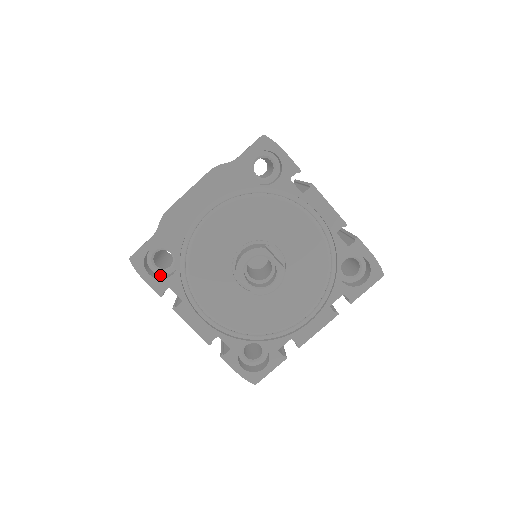
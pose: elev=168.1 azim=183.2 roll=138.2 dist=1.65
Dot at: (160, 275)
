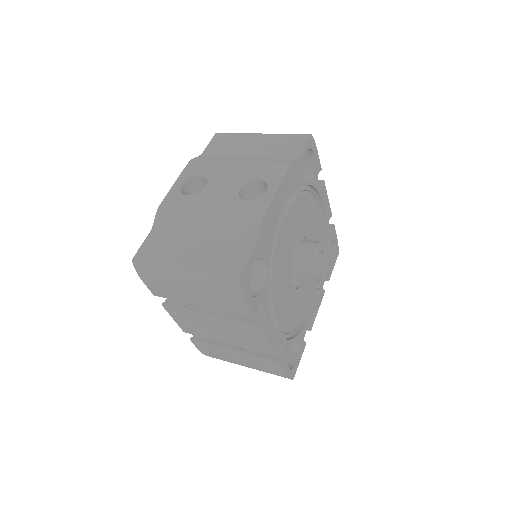
Dot at: occluded
